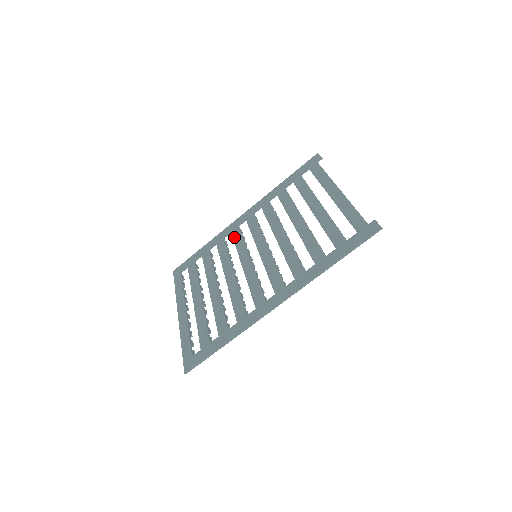
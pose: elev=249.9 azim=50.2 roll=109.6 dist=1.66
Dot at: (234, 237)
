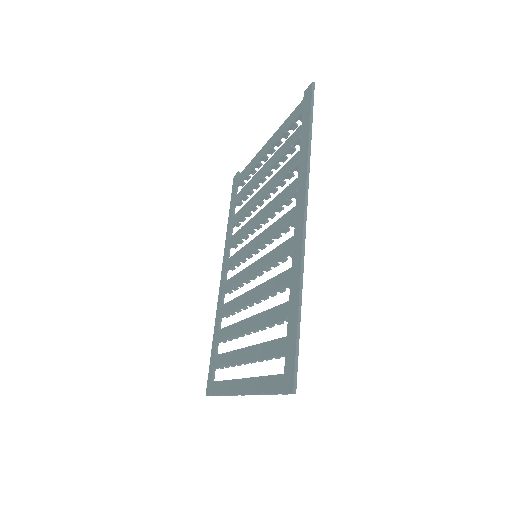
Dot at: (228, 288)
